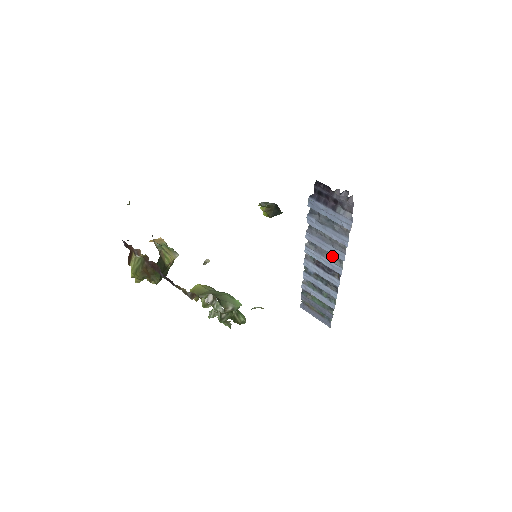
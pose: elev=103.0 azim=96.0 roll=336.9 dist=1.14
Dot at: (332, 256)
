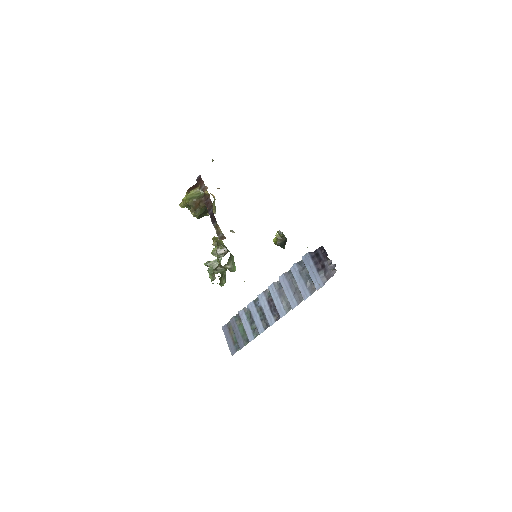
Dot at: (286, 301)
